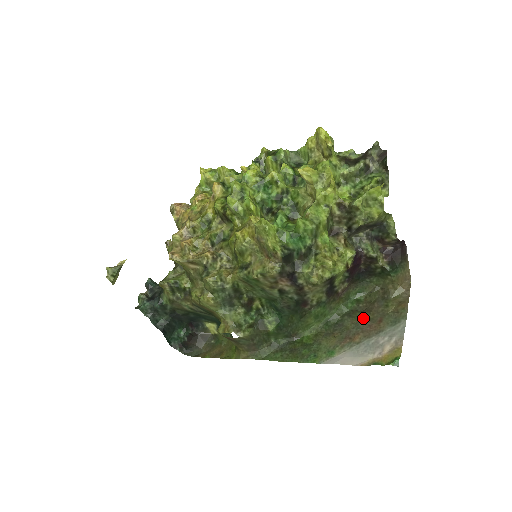
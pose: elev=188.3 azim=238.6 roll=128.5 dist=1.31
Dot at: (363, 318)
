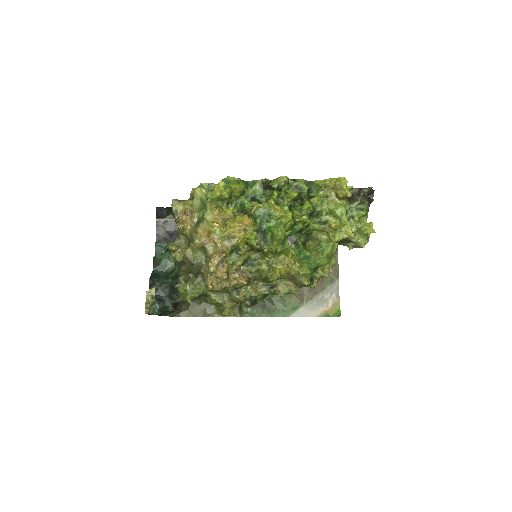
Dot at: occluded
